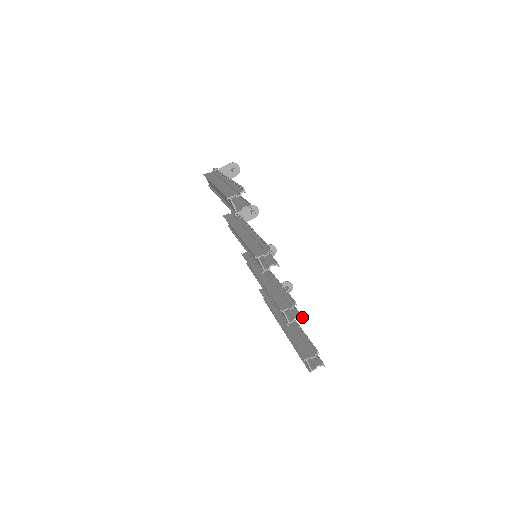
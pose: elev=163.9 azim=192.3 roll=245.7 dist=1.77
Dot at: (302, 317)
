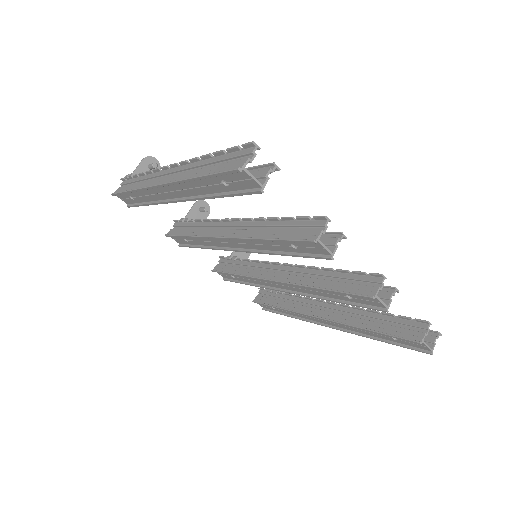
Dot at: (397, 290)
